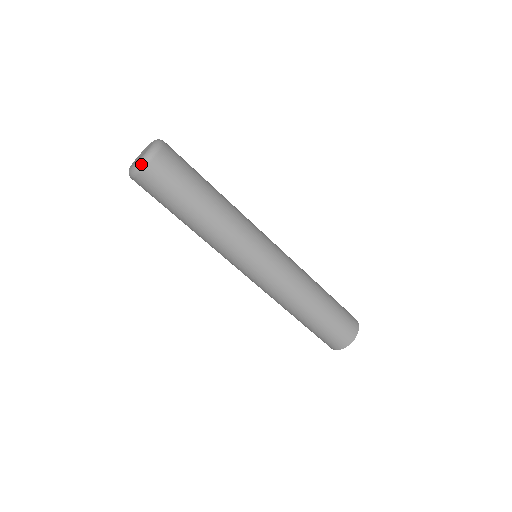
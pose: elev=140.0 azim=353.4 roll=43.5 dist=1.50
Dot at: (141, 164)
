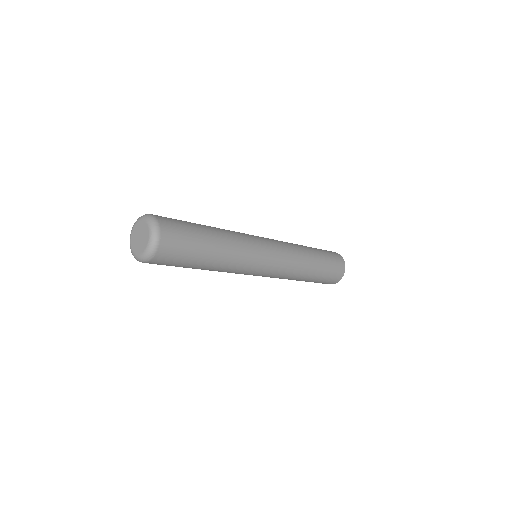
Dot at: (152, 250)
